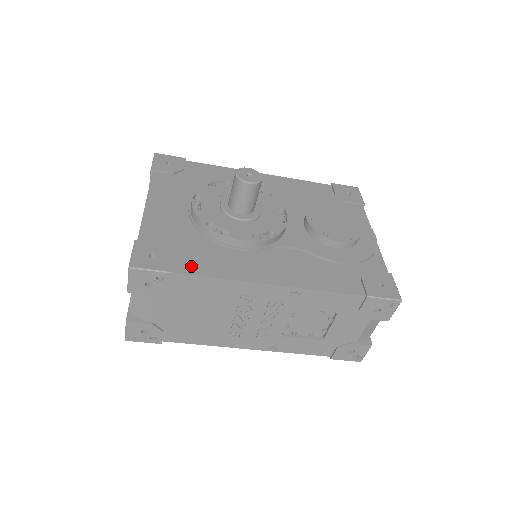
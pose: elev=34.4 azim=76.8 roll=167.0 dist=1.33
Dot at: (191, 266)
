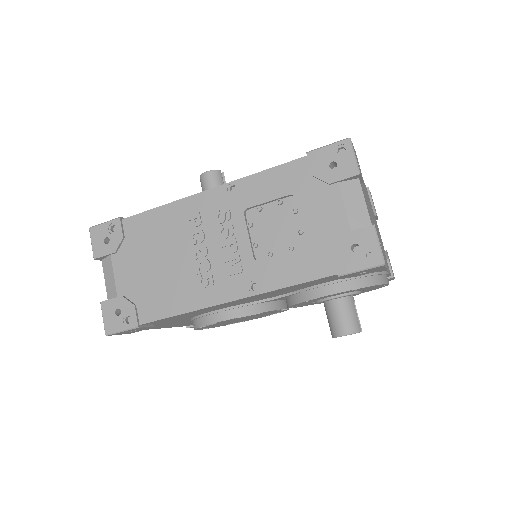
Dot at: occluded
